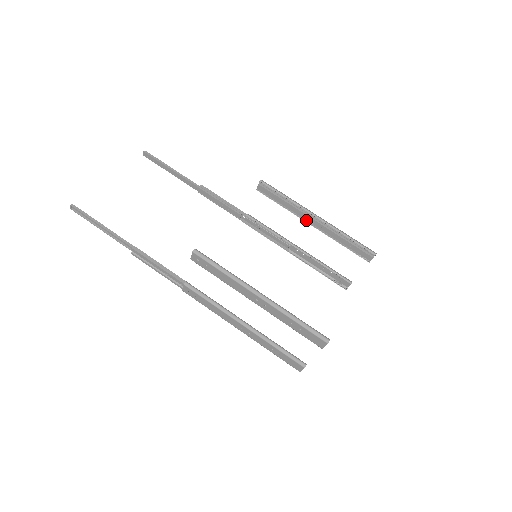
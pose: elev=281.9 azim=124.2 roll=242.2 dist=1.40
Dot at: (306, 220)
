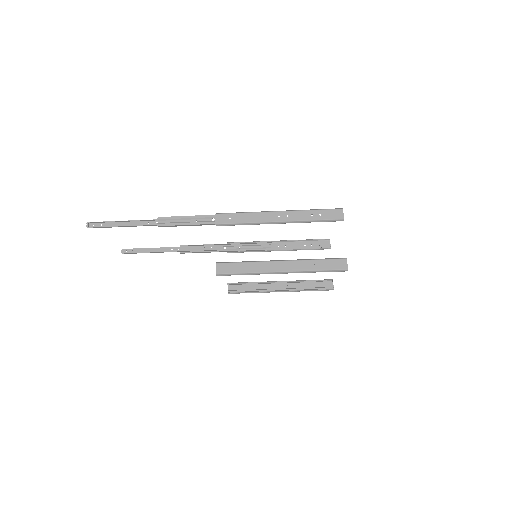
Dot at: (274, 265)
